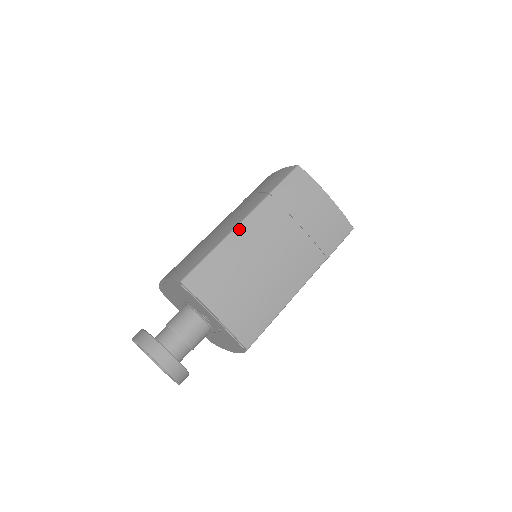
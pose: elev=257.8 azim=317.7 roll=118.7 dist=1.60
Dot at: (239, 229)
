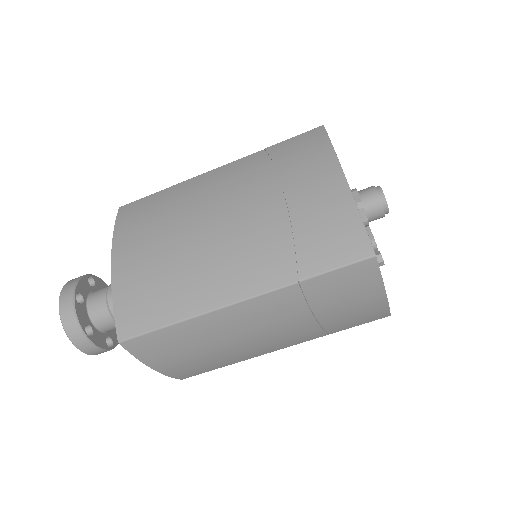
Dot at: (226, 311)
